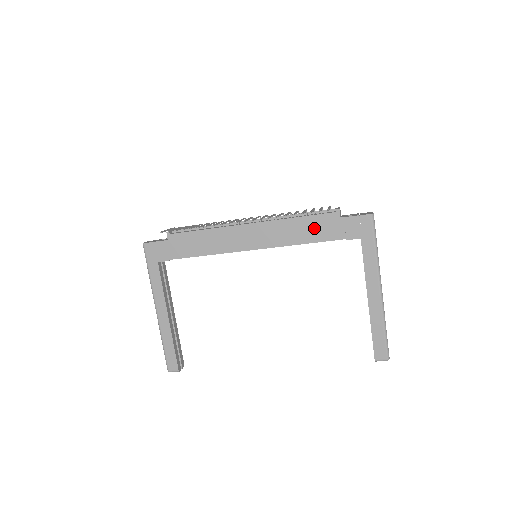
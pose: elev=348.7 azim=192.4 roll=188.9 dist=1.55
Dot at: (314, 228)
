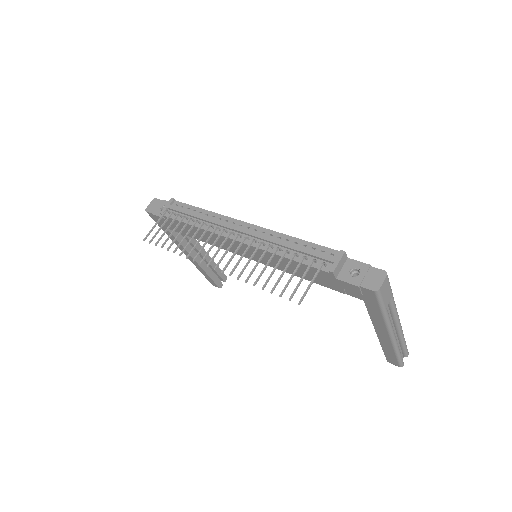
Dot at: (307, 272)
